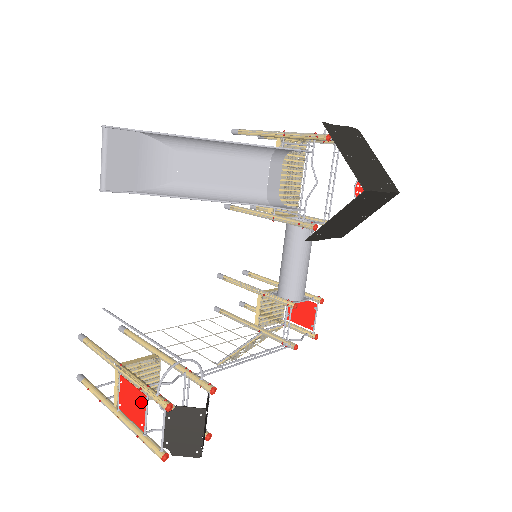
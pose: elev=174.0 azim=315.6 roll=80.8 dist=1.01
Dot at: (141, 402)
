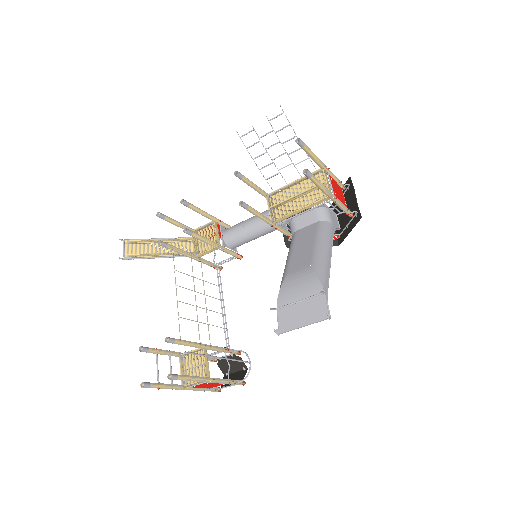
Dot at: (220, 385)
